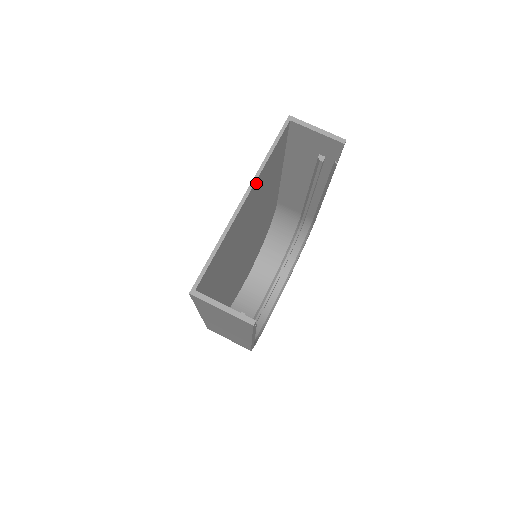
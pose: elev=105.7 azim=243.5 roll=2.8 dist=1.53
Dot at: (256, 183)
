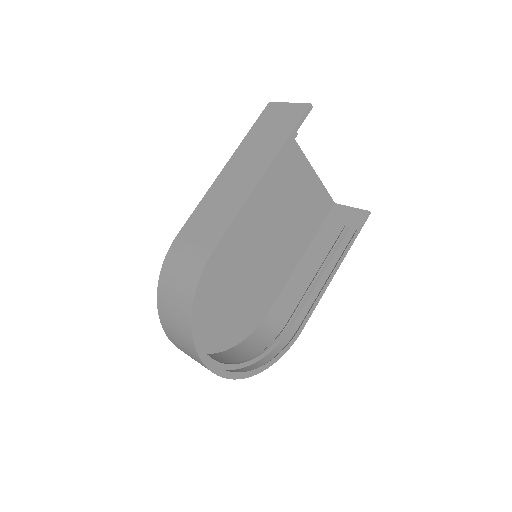
Dot at: (312, 175)
